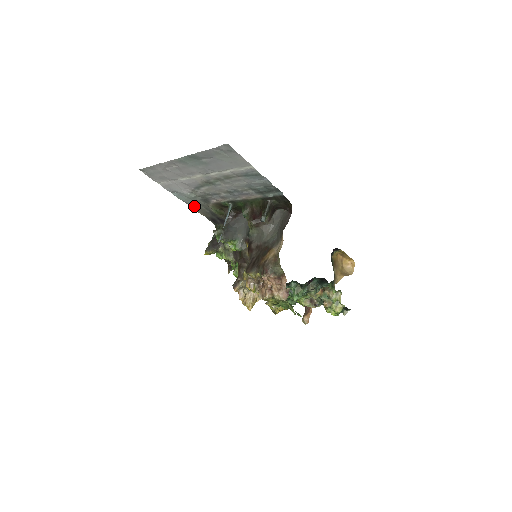
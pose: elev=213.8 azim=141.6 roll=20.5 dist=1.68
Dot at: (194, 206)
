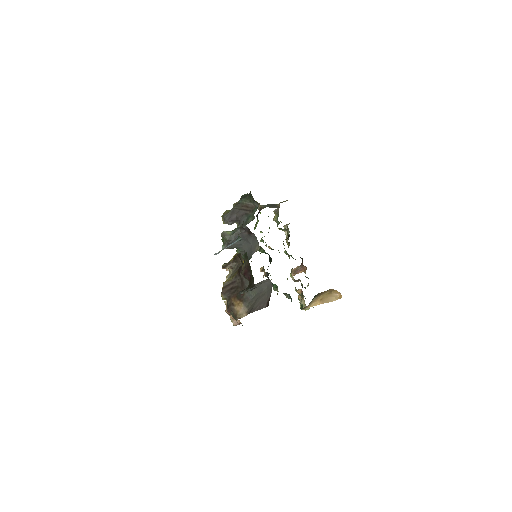
Dot at: occluded
